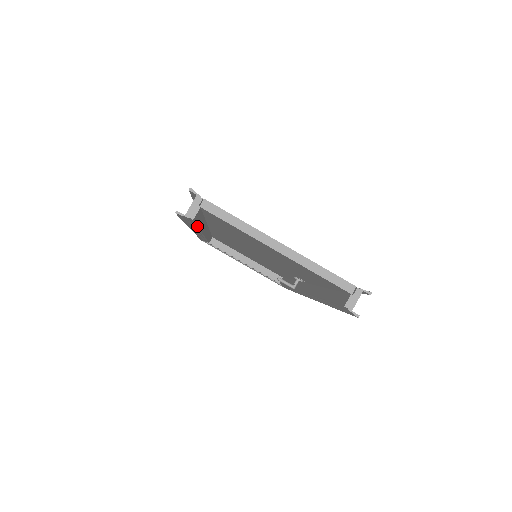
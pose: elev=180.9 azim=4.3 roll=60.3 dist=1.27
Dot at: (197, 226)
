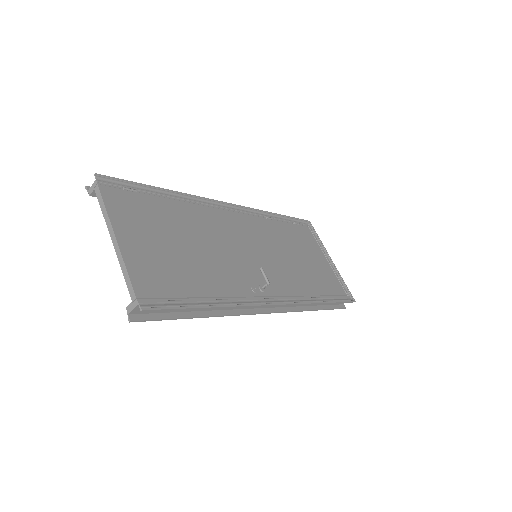
Dot at: occluded
